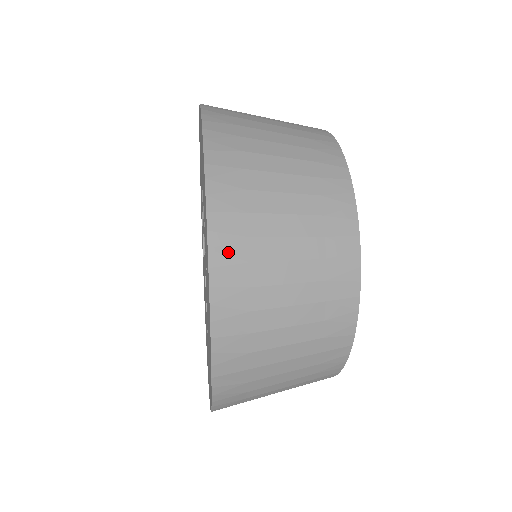
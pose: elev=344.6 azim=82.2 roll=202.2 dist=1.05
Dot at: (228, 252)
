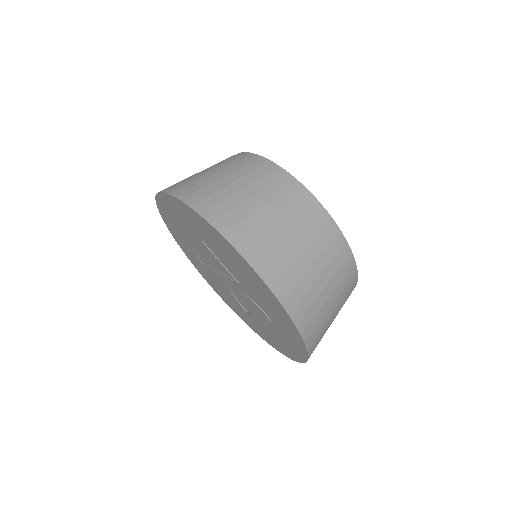
Dot at: (313, 339)
